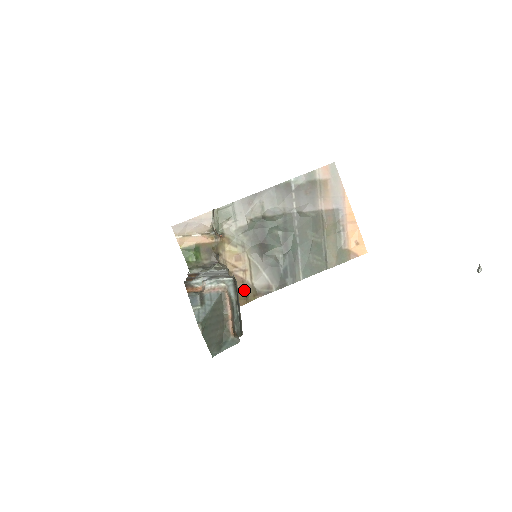
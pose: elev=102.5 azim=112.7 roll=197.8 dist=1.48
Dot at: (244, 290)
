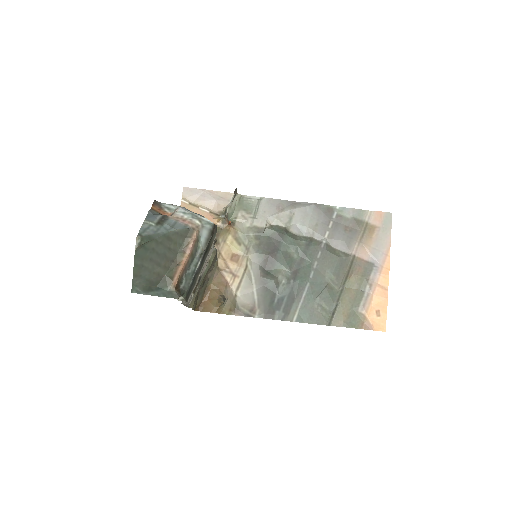
Dot at: (222, 295)
